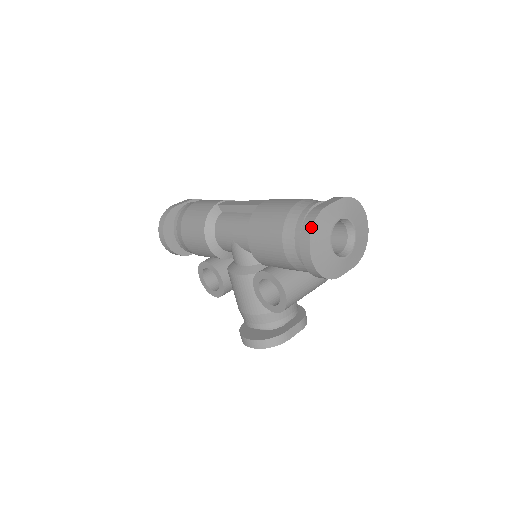
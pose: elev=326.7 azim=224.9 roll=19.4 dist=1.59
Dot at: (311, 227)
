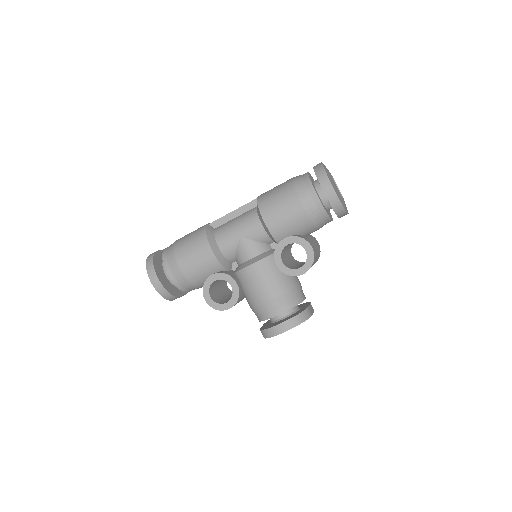
Dot at: (323, 169)
